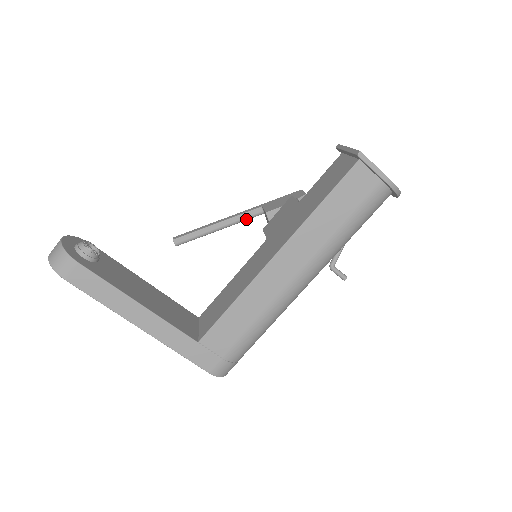
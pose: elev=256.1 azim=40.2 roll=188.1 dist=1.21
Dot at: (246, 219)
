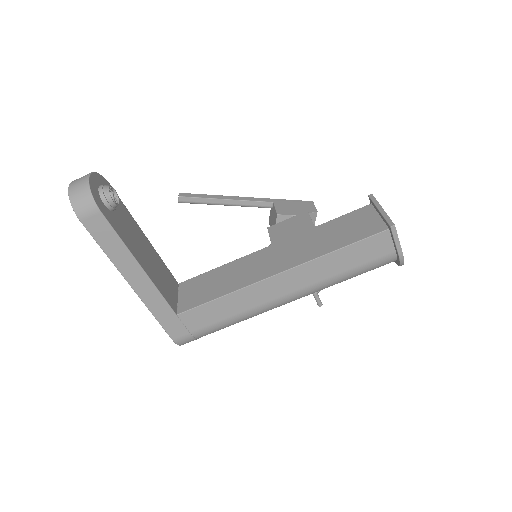
Dot at: (254, 206)
